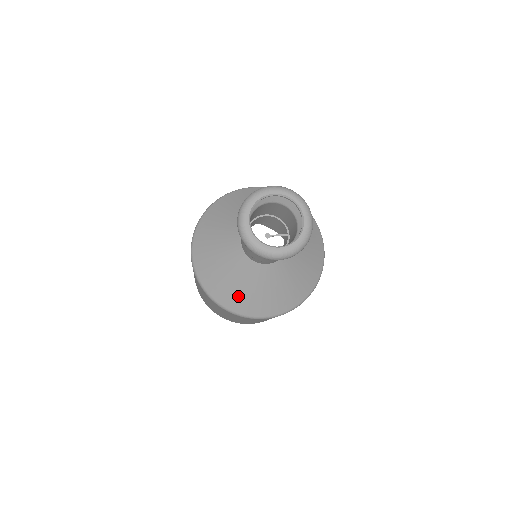
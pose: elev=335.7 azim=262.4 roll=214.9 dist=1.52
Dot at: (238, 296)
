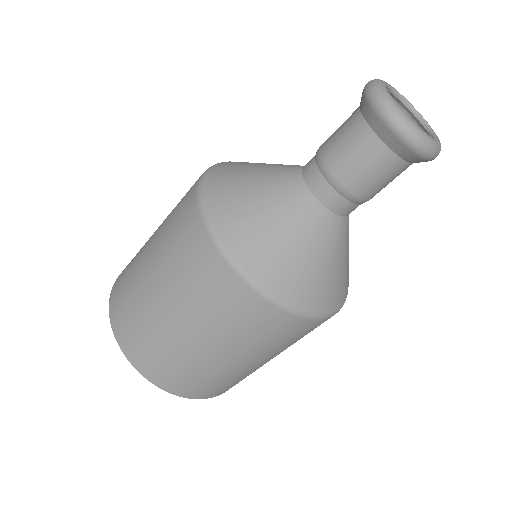
Dot at: (307, 277)
